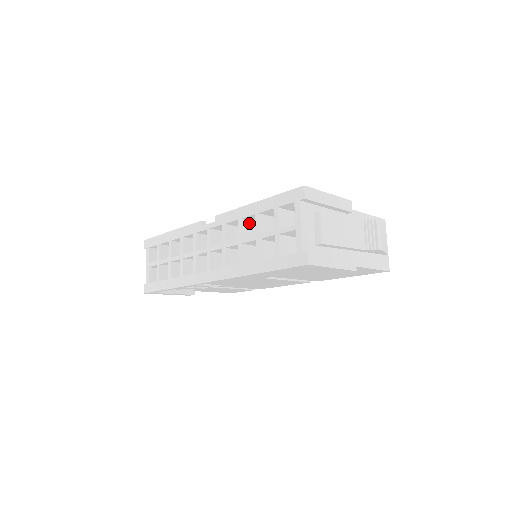
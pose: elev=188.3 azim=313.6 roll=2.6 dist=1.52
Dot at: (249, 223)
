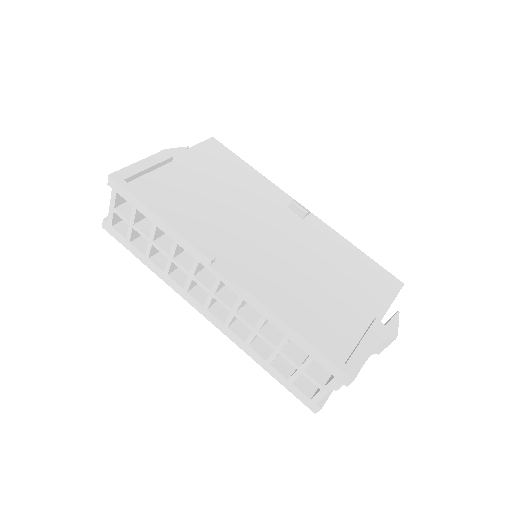
Dot at: occluded
